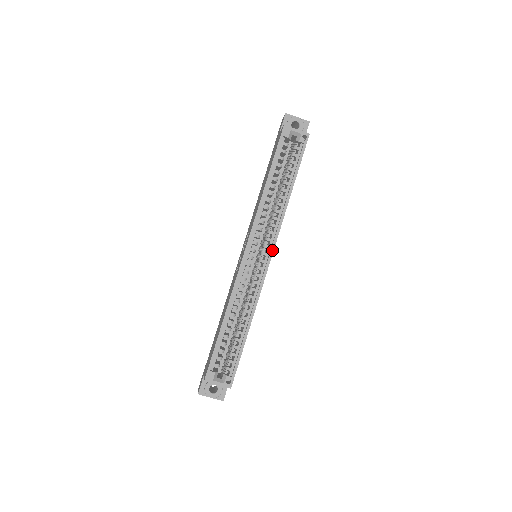
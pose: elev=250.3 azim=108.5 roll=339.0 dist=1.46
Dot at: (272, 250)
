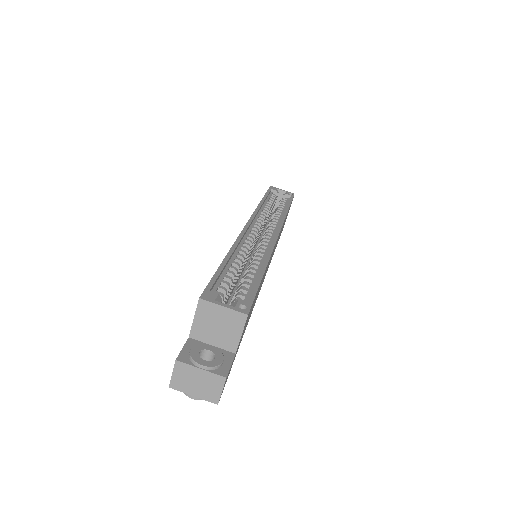
Dot at: (279, 229)
